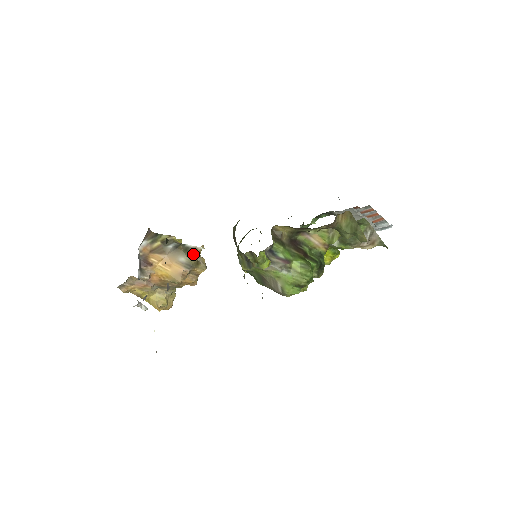
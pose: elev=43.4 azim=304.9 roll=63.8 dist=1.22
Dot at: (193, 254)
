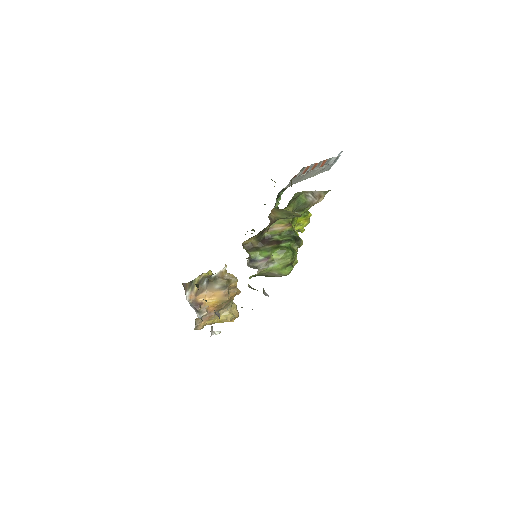
Dot at: (221, 278)
